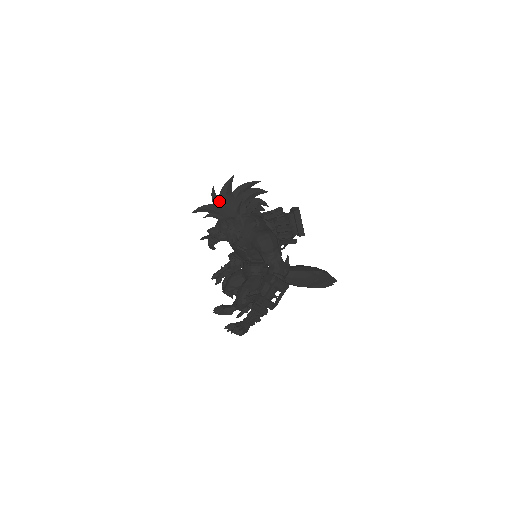
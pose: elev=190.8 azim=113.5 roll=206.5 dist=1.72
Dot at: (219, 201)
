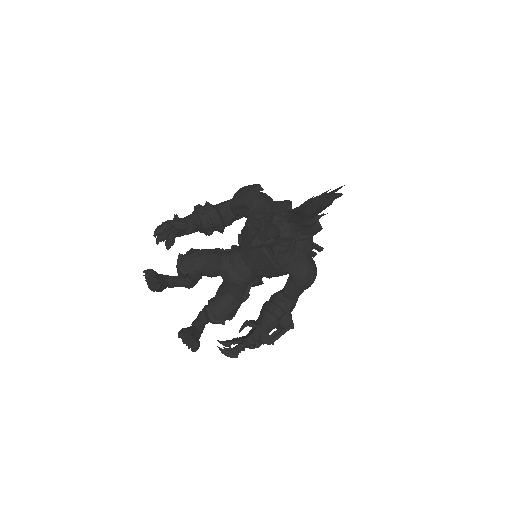
Dot at: (313, 205)
